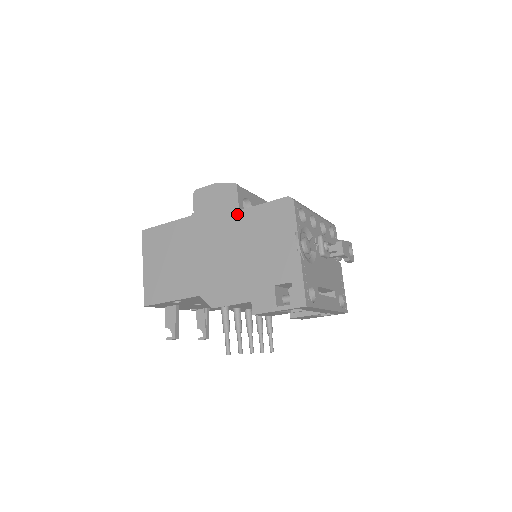
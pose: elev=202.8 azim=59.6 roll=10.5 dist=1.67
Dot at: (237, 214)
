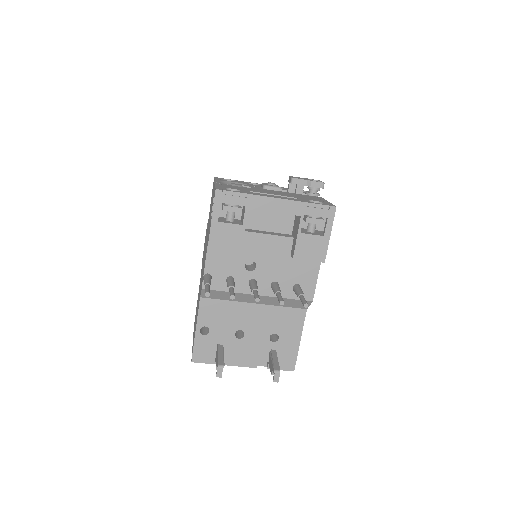
Dot at: occluded
